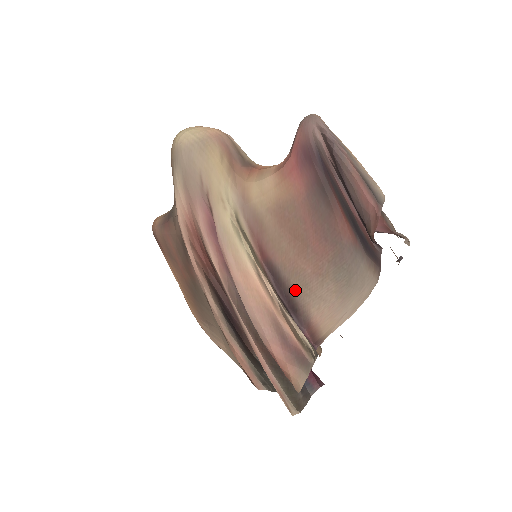
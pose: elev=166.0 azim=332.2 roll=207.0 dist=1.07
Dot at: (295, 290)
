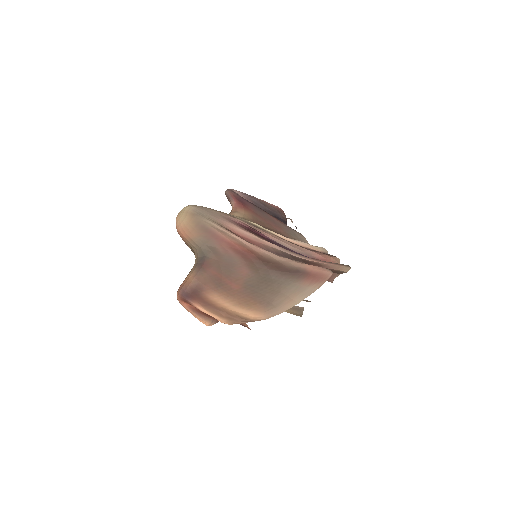
Dot at: occluded
